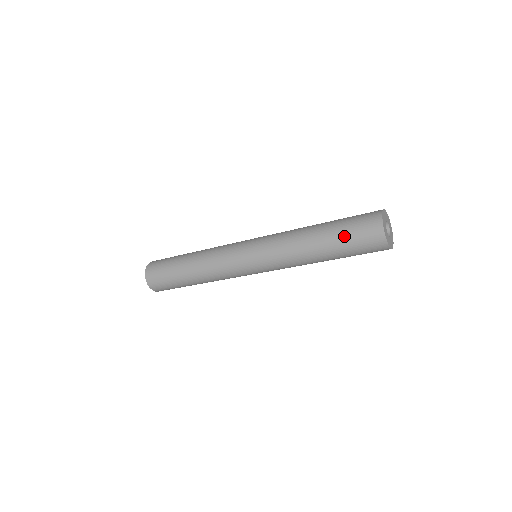
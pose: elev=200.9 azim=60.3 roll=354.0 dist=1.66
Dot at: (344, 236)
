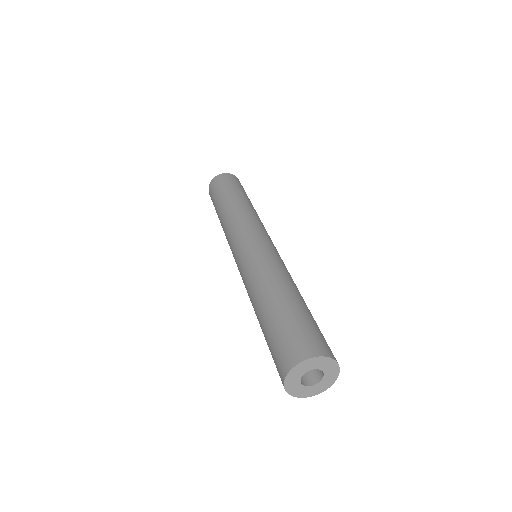
Dot at: (267, 343)
